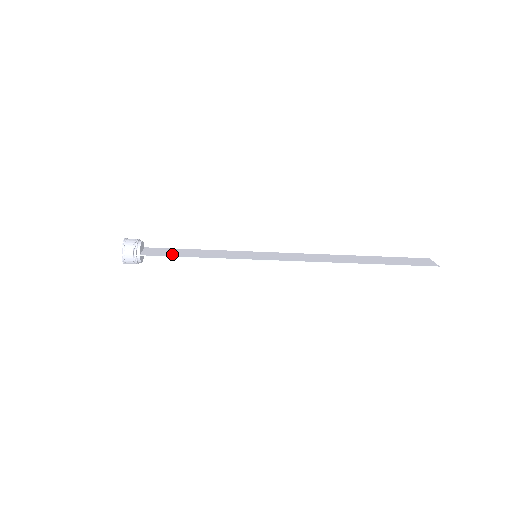
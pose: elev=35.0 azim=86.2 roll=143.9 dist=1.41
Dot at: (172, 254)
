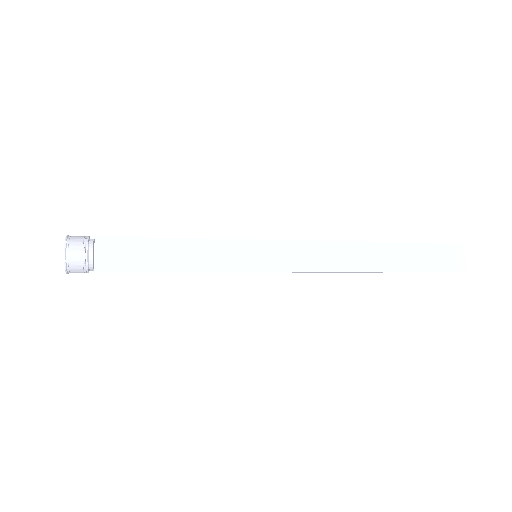
Dot at: (140, 264)
